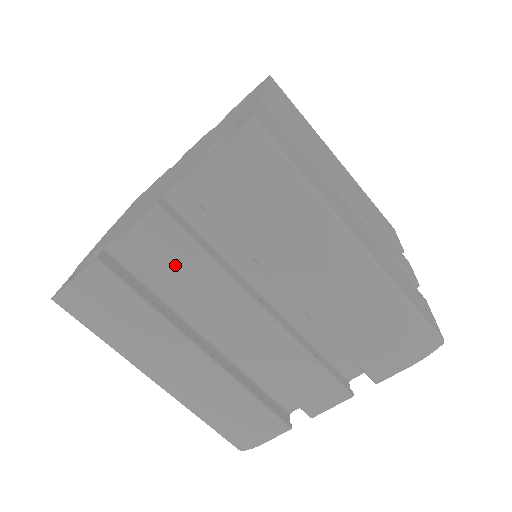
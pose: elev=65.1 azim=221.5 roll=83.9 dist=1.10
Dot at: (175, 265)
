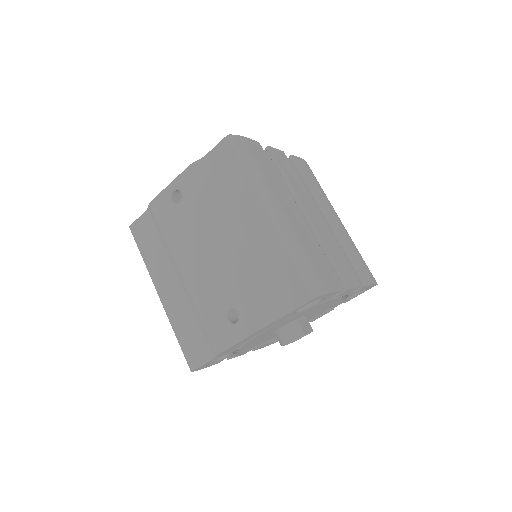
Dot at: (288, 172)
